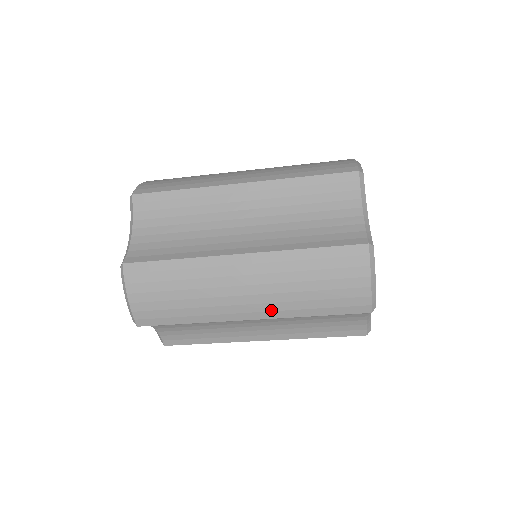
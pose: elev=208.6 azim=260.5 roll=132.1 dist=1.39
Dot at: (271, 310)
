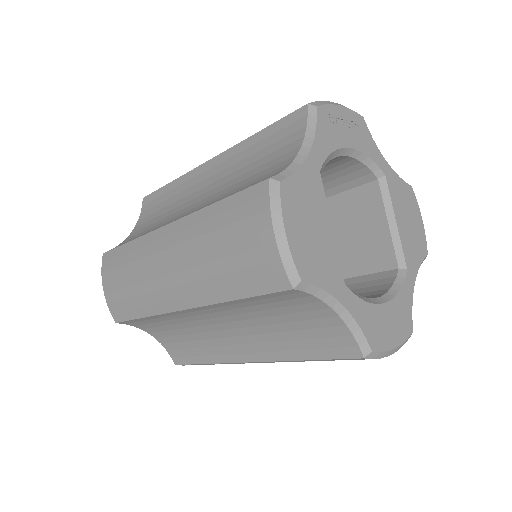
Dot at: (194, 293)
